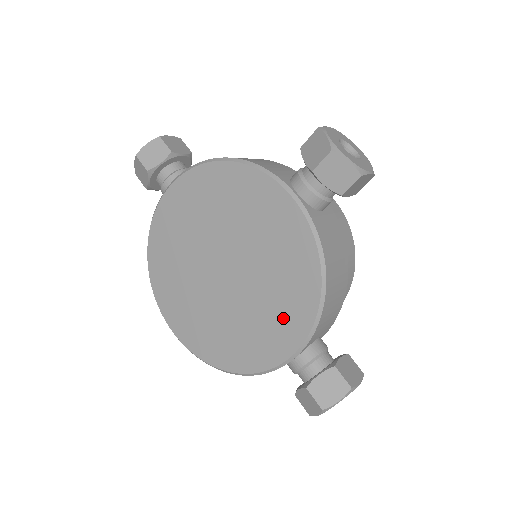
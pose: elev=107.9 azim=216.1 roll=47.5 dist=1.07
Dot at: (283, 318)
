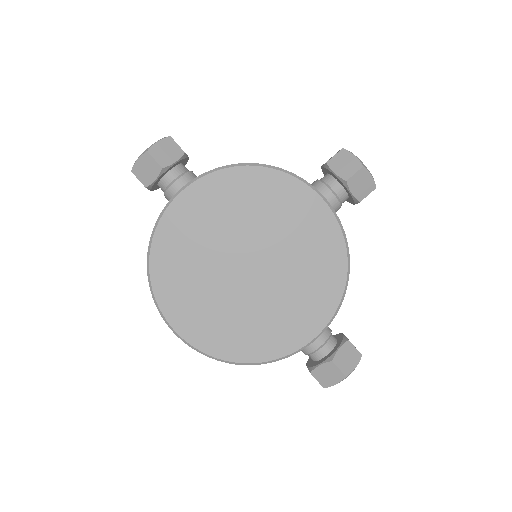
Dot at: (310, 304)
